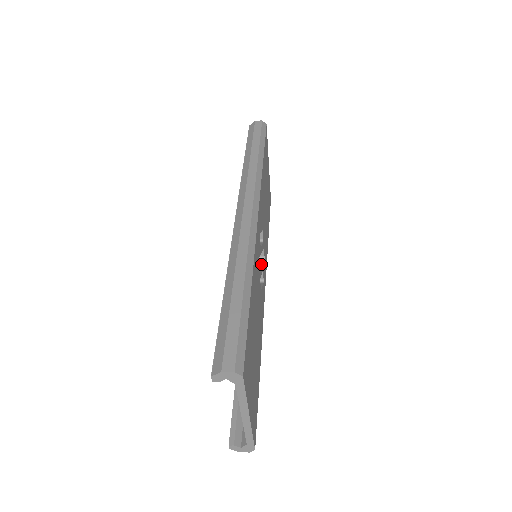
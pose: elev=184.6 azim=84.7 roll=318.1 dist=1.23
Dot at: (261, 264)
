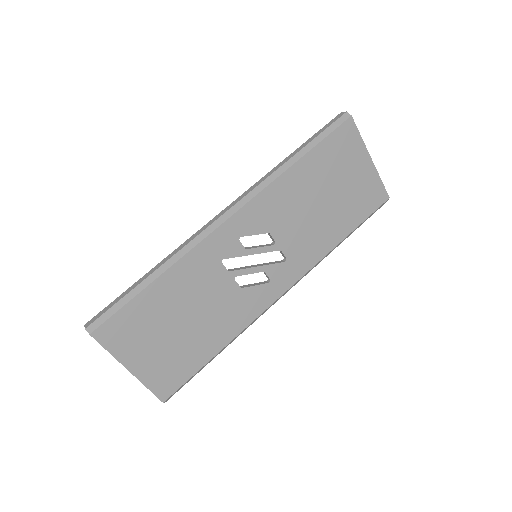
Dot at: (262, 265)
